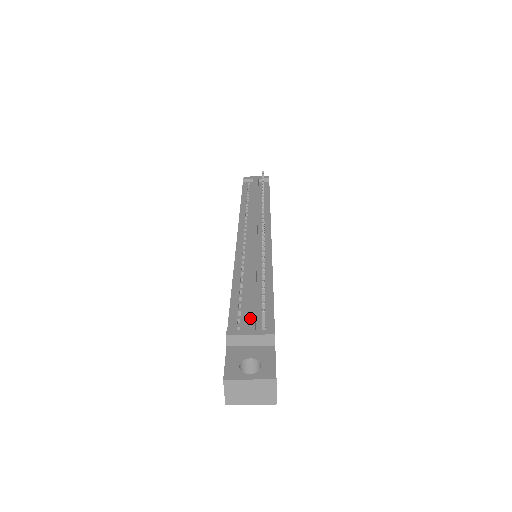
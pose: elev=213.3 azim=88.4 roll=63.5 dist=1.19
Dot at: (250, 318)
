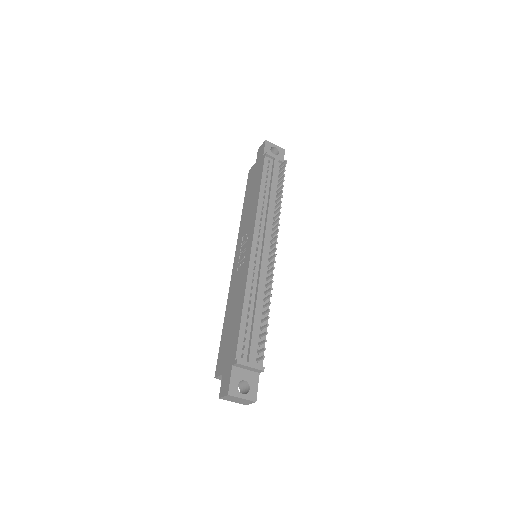
Dot at: (252, 351)
